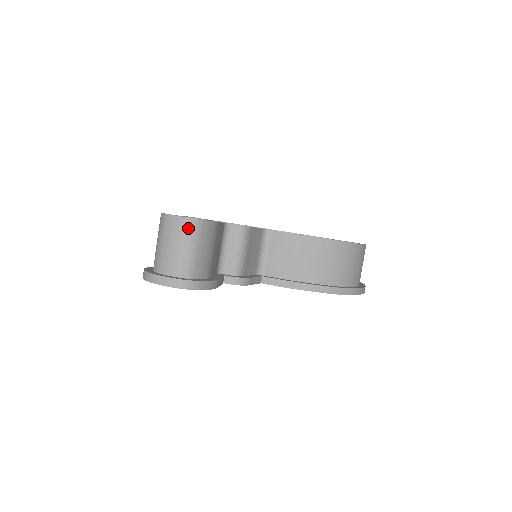
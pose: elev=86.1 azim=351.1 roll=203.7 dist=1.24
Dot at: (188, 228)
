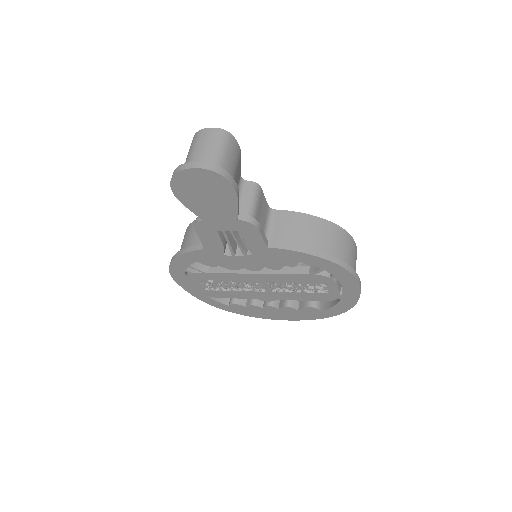
Dot at: (220, 135)
